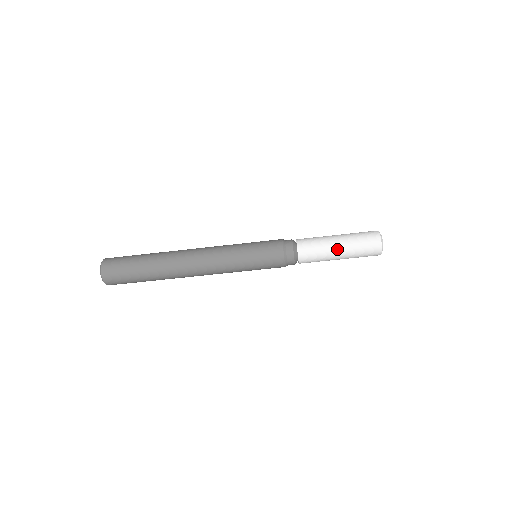
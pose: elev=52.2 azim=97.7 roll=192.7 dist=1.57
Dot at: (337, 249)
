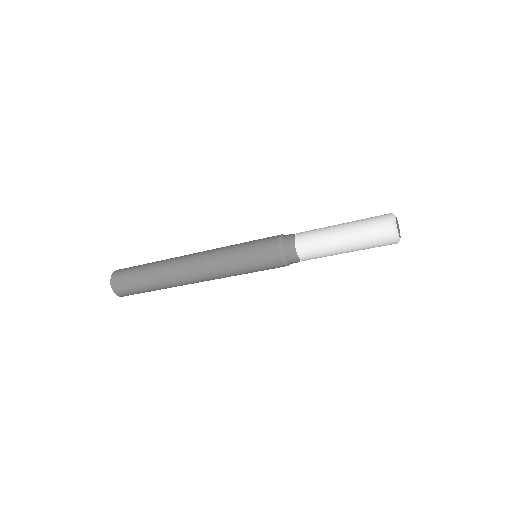
Dot at: (344, 252)
